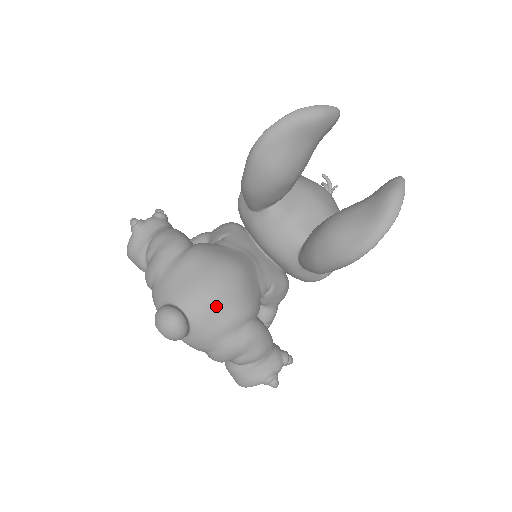
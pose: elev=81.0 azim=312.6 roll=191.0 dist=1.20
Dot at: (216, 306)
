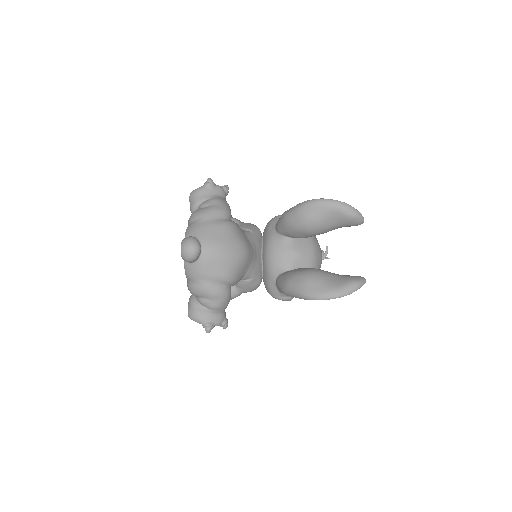
Dot at: (220, 261)
